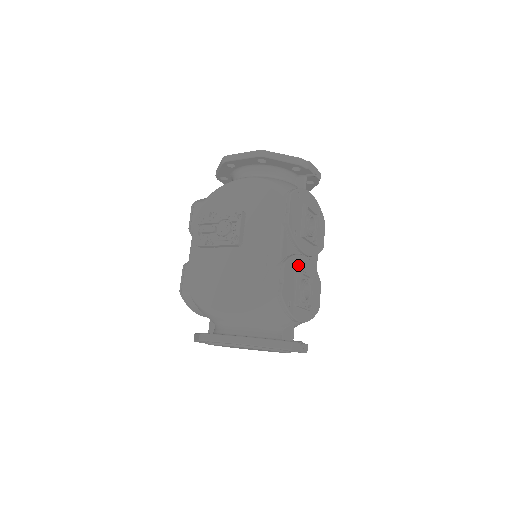
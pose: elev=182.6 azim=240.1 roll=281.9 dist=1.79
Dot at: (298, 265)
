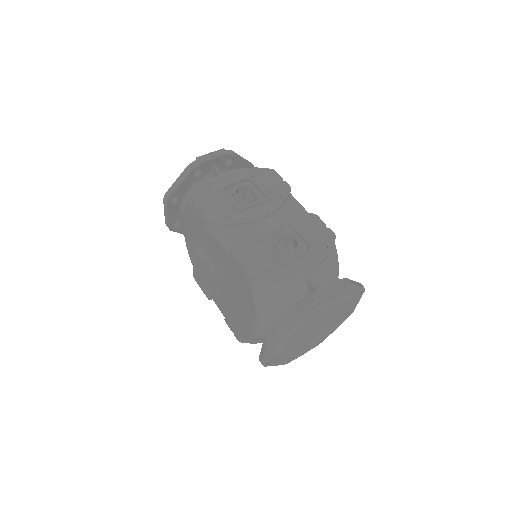
Dot at: (257, 235)
